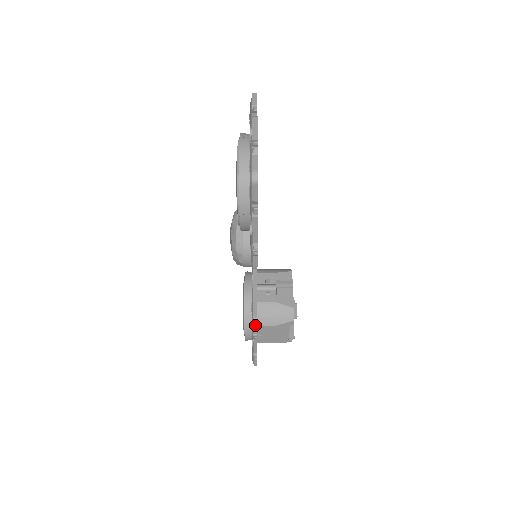
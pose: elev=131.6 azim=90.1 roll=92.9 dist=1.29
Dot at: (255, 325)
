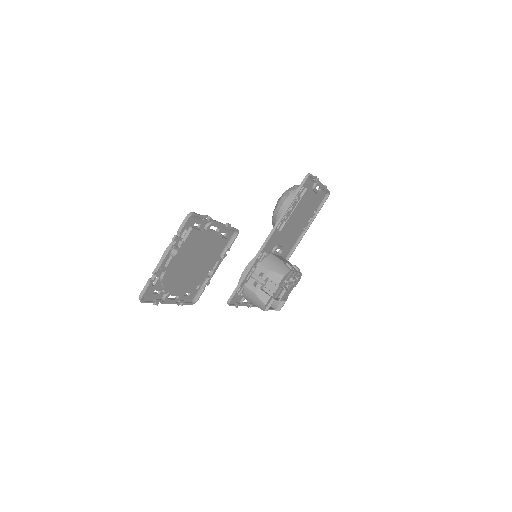
Dot at: occluded
